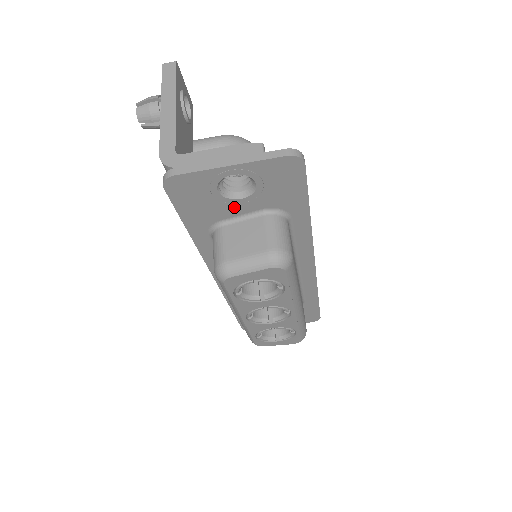
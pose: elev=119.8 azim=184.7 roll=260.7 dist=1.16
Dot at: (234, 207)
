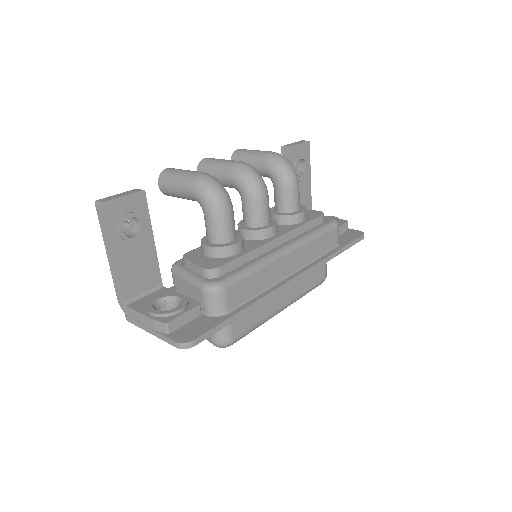
Dot at: occluded
